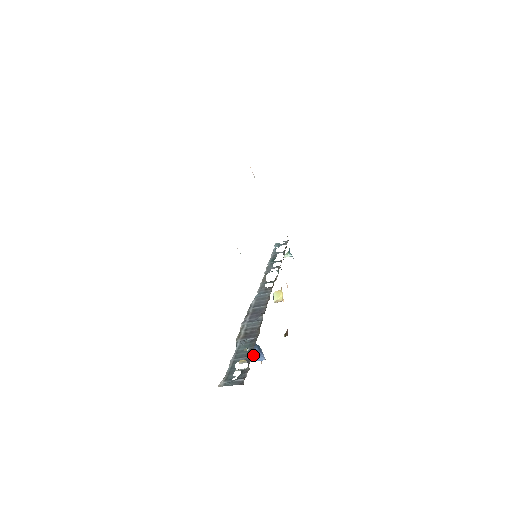
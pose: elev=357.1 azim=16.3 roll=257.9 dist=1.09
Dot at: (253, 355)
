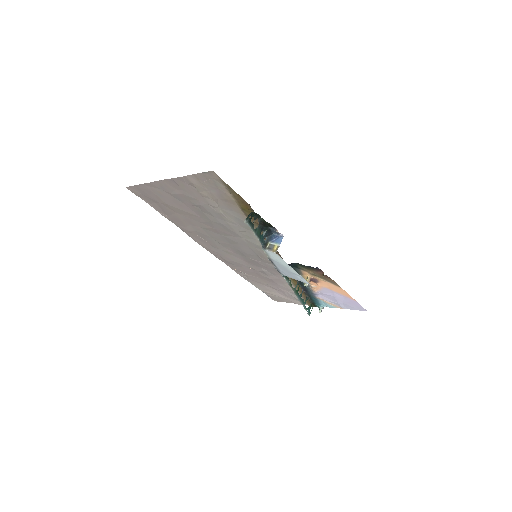
Dot at: (276, 242)
